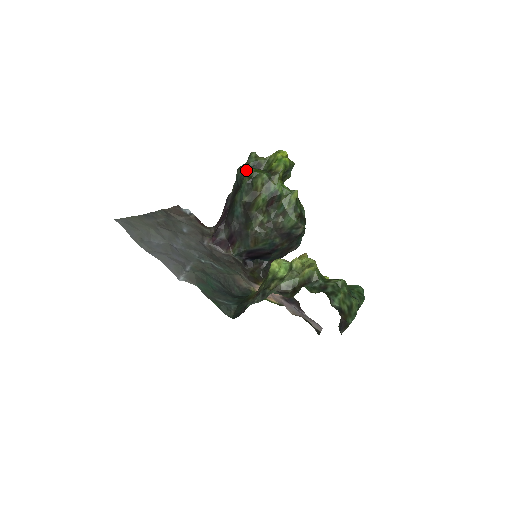
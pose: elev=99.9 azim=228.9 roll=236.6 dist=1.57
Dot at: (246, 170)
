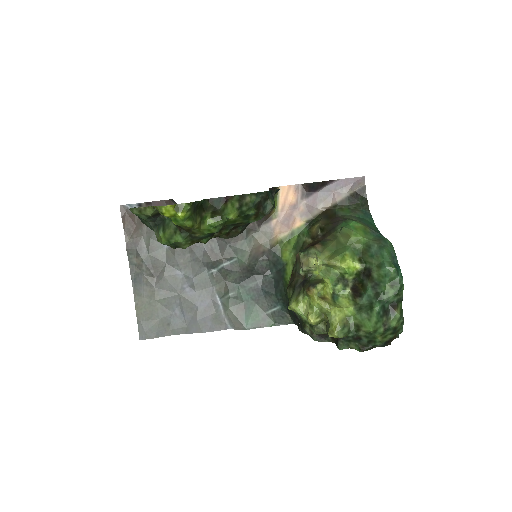
Dot at: (157, 240)
